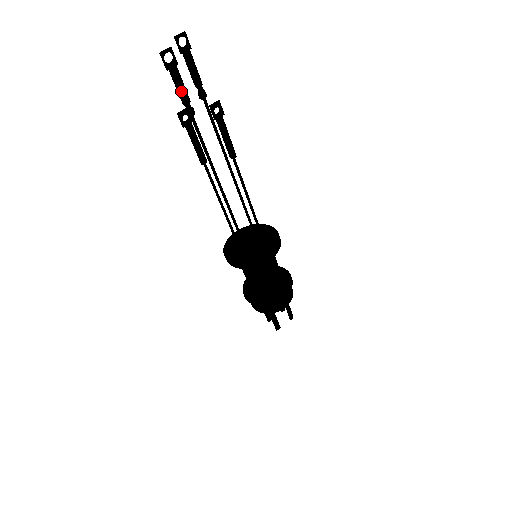
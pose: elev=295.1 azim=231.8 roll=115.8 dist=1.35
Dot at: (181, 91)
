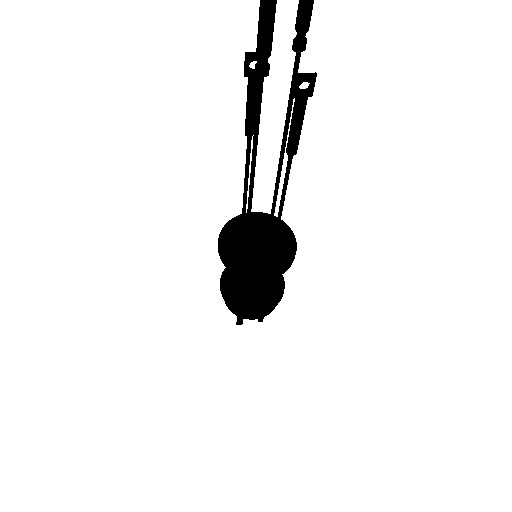
Dot at: (264, 33)
